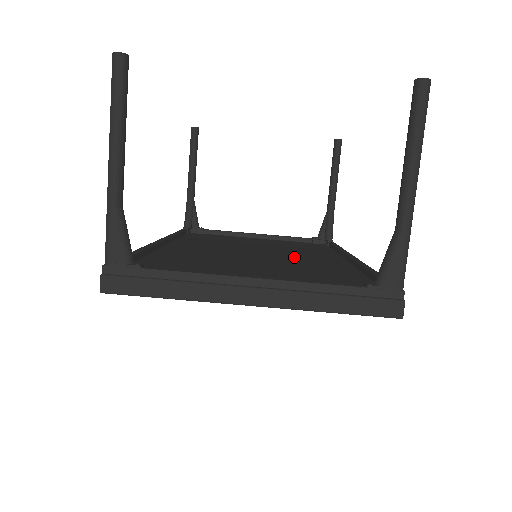
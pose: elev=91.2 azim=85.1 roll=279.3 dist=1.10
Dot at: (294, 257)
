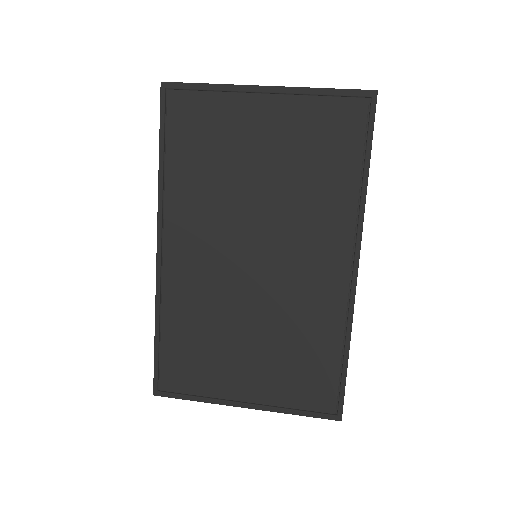
Dot at: occluded
